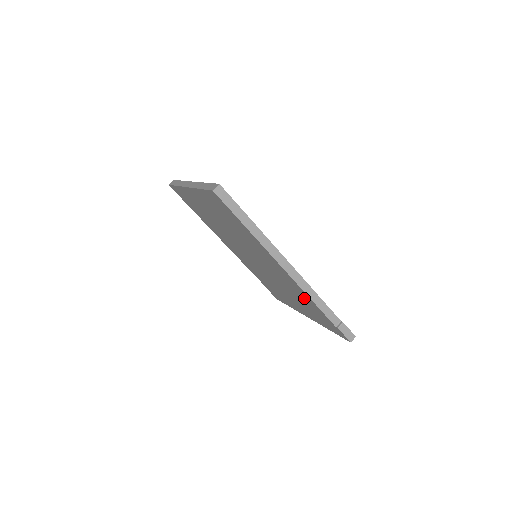
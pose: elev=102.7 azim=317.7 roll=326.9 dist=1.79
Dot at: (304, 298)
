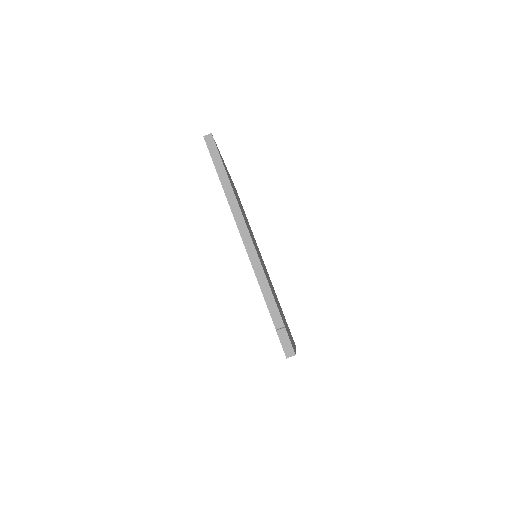
Dot at: occluded
